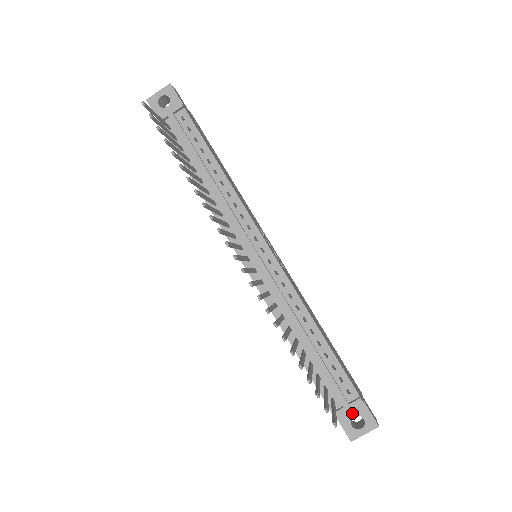
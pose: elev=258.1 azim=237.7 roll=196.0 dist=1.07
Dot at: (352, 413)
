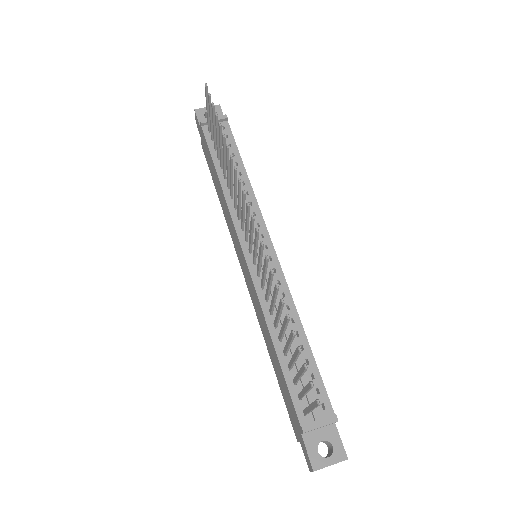
Dot at: (321, 436)
